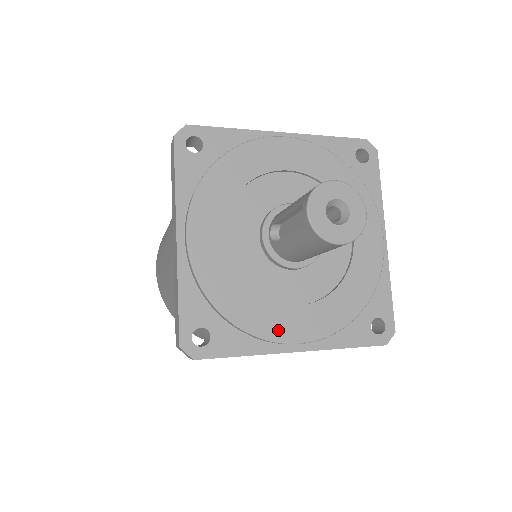
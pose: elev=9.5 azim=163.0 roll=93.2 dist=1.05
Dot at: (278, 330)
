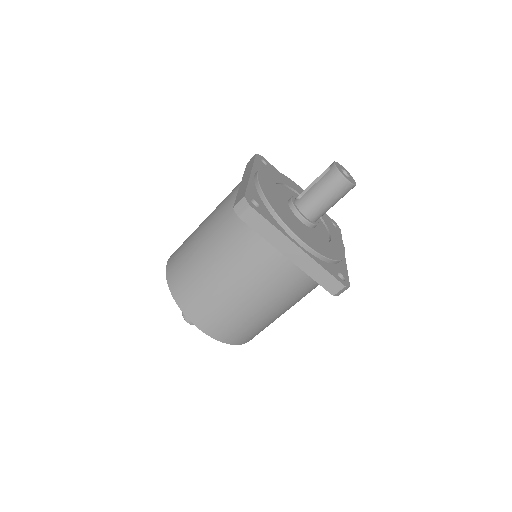
Dot at: (294, 229)
